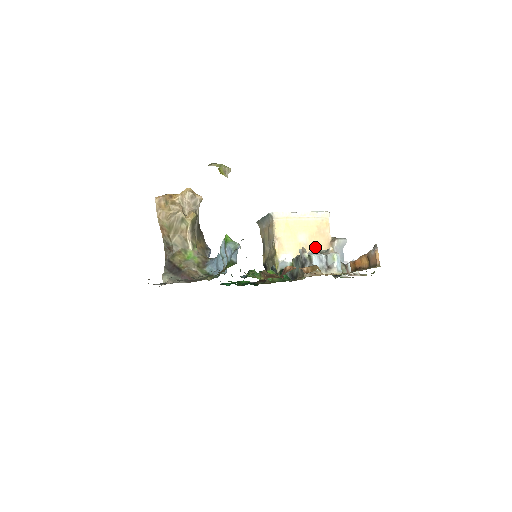
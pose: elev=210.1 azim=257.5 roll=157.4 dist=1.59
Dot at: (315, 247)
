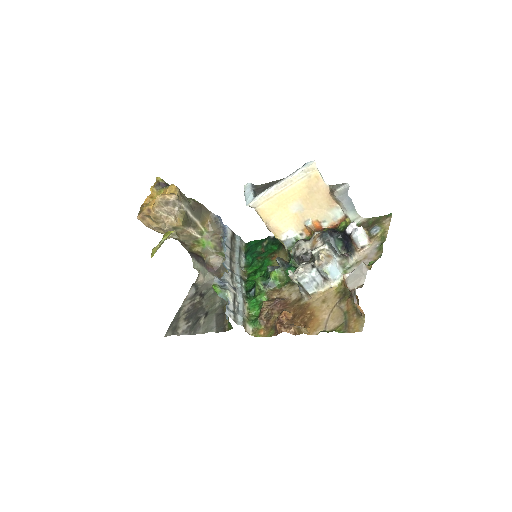
Dot at: (314, 207)
